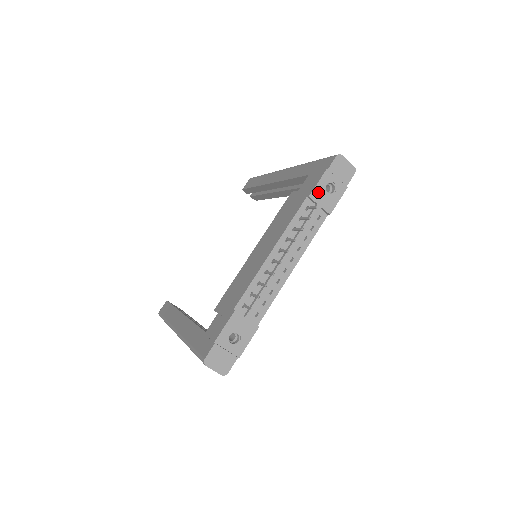
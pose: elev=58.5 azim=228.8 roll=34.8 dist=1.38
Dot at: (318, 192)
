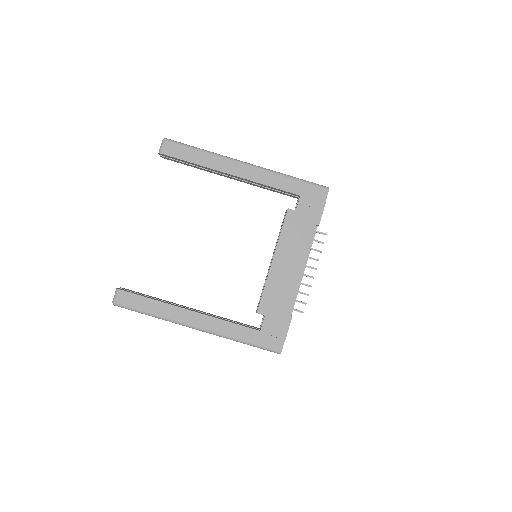
Dot at: (320, 219)
